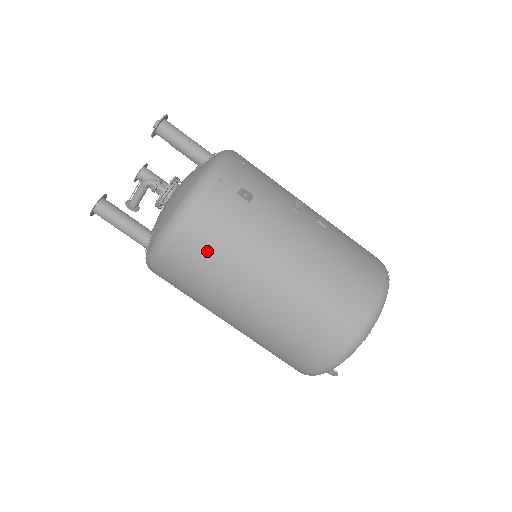
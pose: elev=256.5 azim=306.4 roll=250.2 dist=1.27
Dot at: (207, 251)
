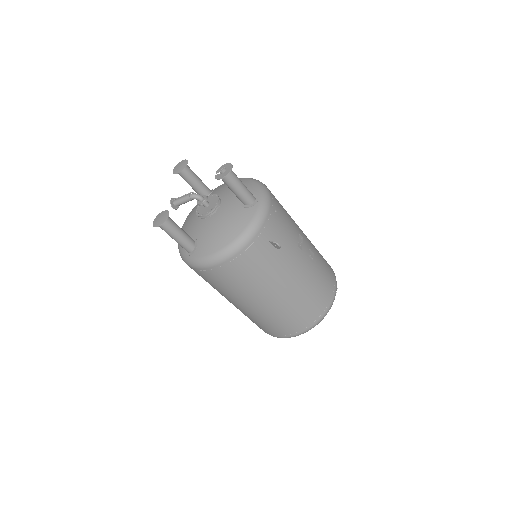
Dot at: (238, 275)
